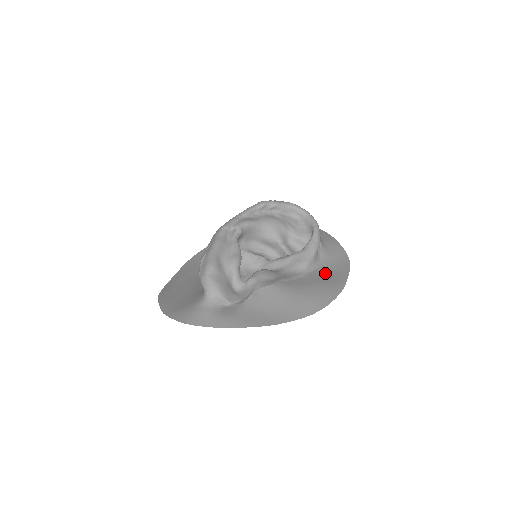
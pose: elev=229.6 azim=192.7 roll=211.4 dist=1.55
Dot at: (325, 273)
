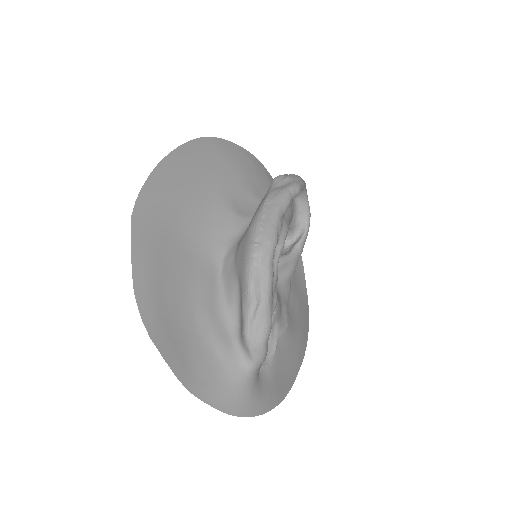
Dot at: (295, 278)
